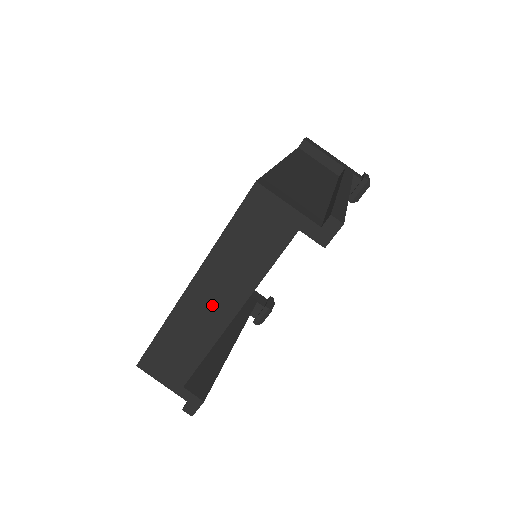
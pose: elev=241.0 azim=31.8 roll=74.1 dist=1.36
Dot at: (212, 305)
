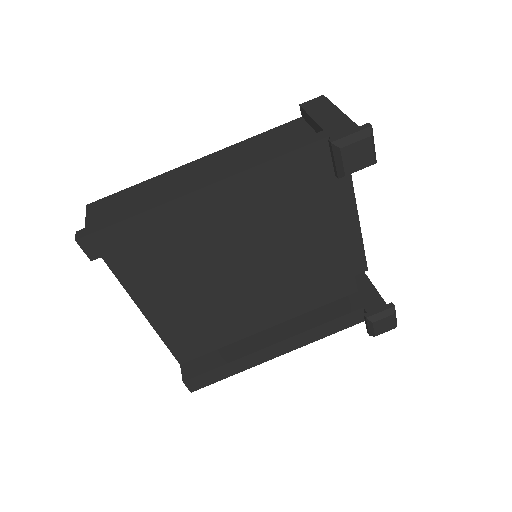
Dot at: occluded
